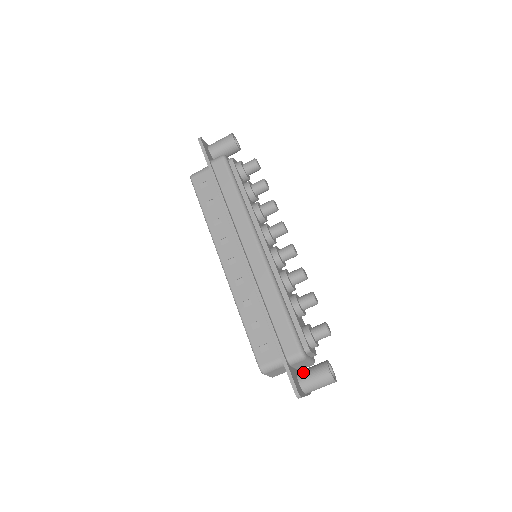
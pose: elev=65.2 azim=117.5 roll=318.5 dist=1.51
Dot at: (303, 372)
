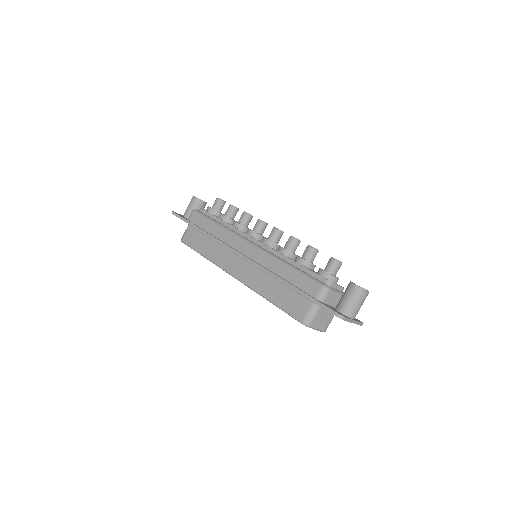
Dot at: (338, 303)
